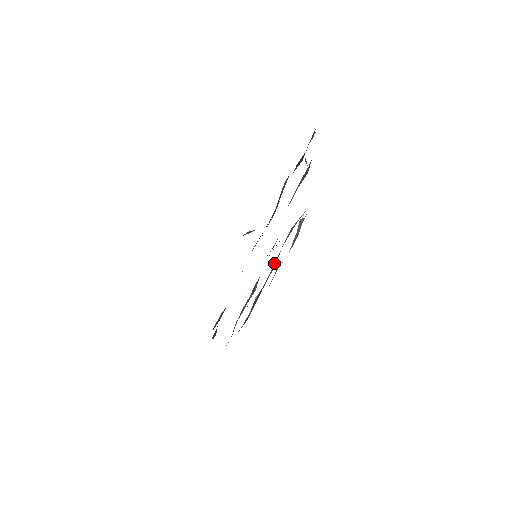
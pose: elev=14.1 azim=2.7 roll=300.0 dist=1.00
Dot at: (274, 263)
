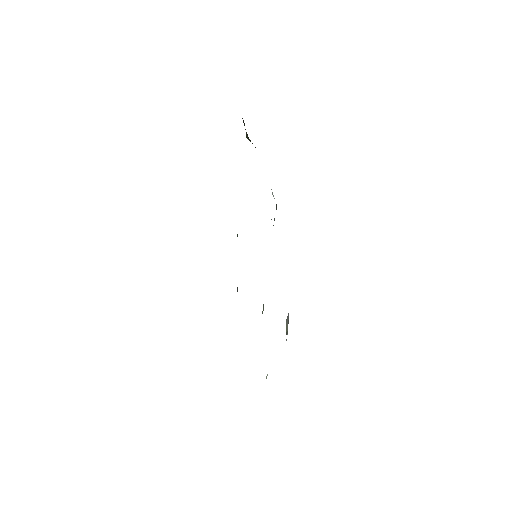
Dot at: occluded
